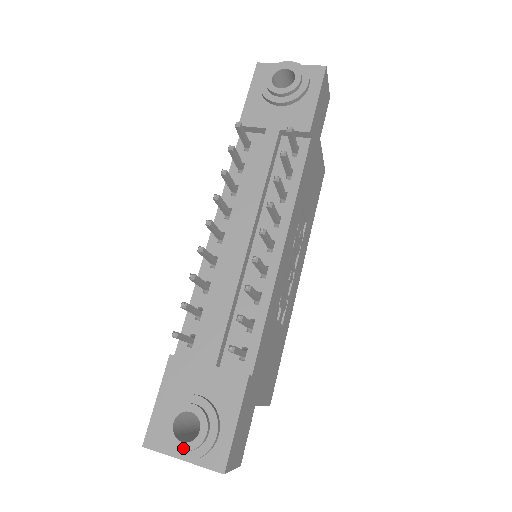
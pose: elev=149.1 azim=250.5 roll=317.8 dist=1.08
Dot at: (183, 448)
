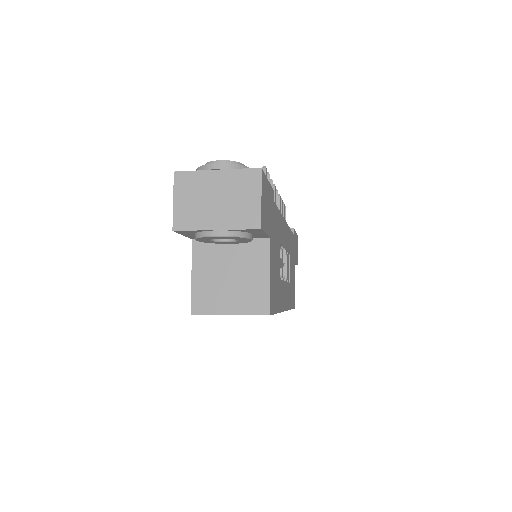
Dot at: (223, 161)
